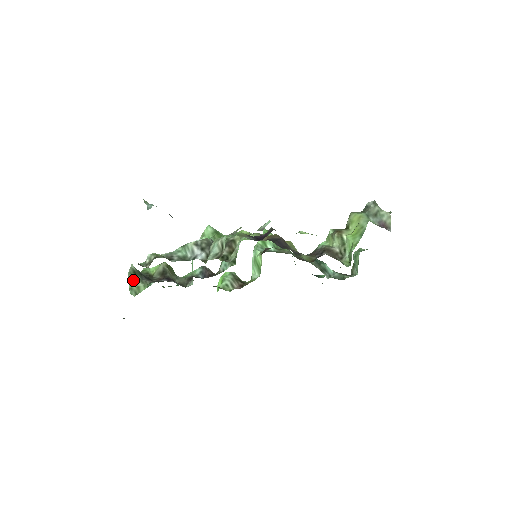
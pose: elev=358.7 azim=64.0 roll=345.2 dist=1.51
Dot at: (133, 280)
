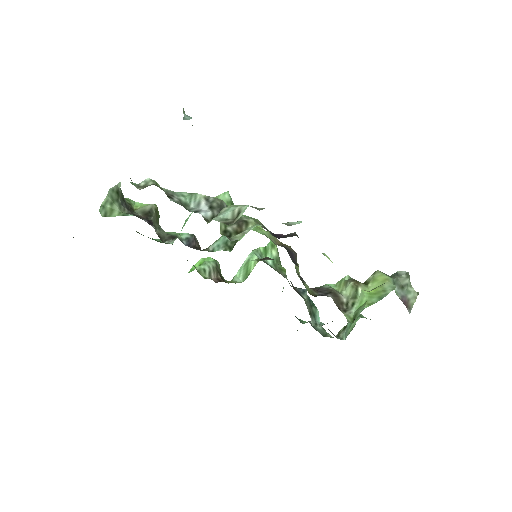
Dot at: (111, 199)
